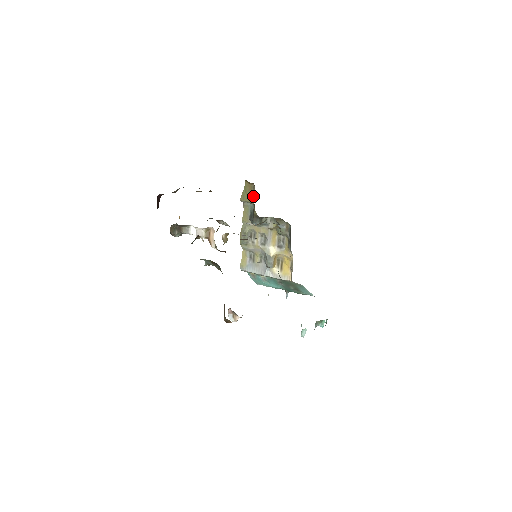
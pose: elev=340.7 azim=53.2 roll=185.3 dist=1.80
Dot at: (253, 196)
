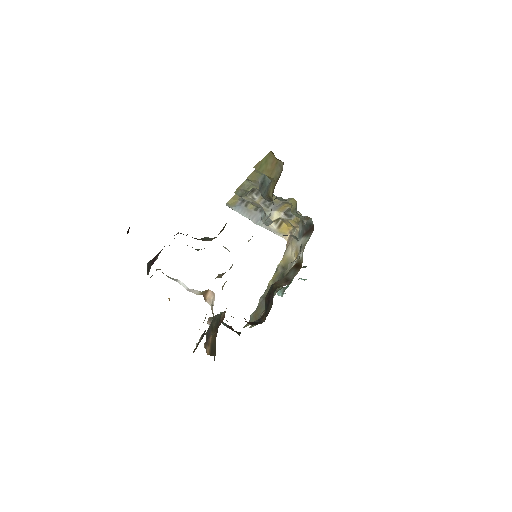
Dot at: (276, 176)
